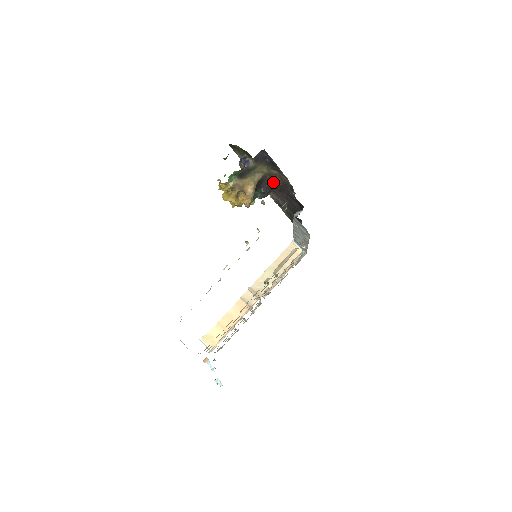
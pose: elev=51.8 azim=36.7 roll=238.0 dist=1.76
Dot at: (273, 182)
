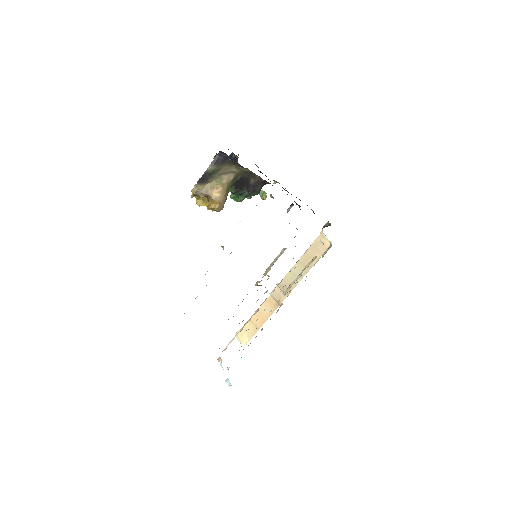
Dot at: (254, 179)
